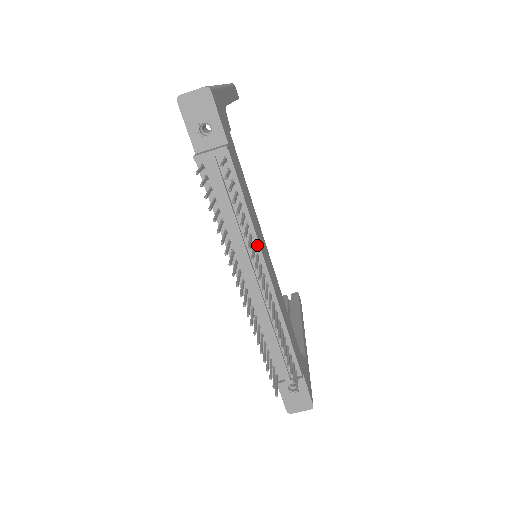
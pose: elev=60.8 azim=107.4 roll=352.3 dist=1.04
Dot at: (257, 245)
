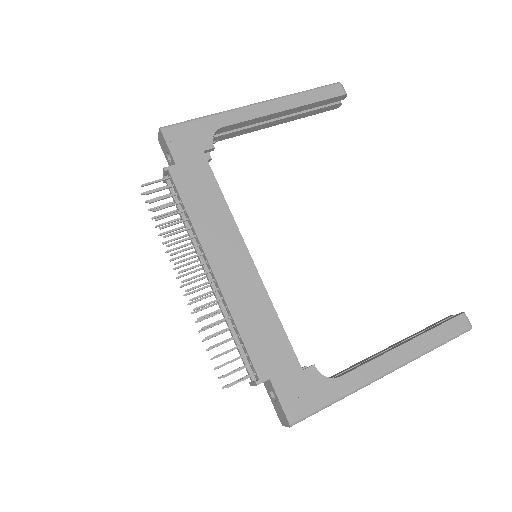
Dot at: (200, 244)
